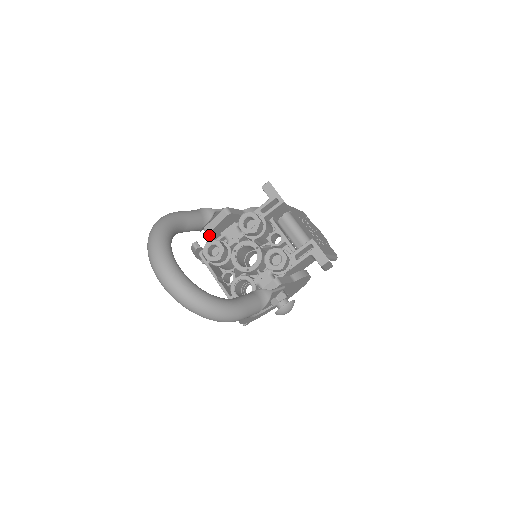
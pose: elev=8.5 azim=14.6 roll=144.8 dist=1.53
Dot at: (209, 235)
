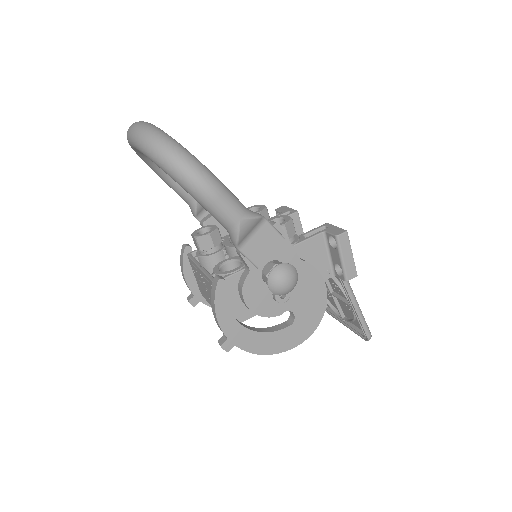
Dot at: occluded
